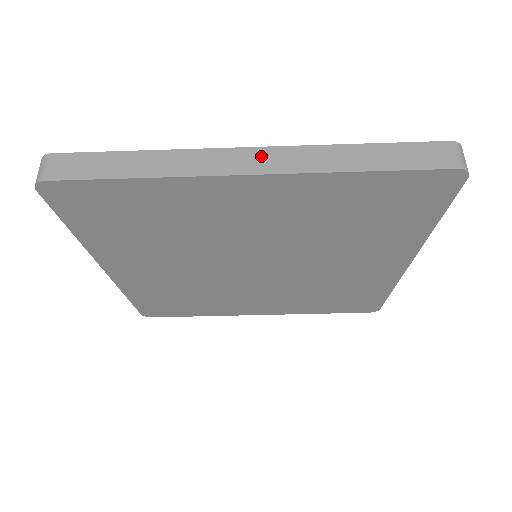
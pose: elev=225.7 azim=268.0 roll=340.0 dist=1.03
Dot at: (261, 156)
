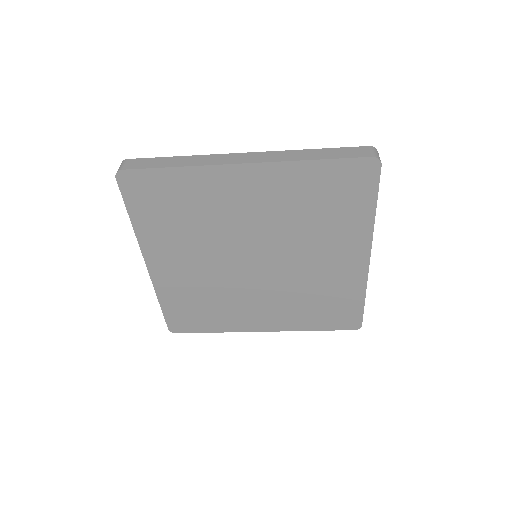
Dot at: (252, 156)
